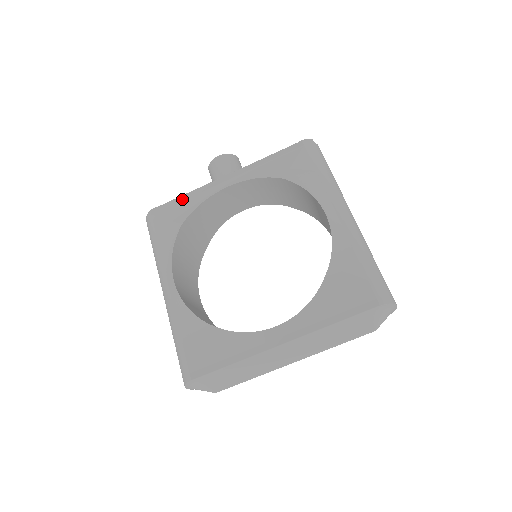
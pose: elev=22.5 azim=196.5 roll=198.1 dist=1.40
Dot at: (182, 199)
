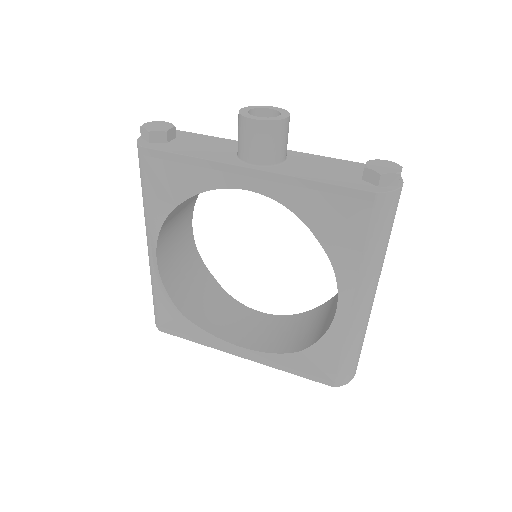
Dot at: (186, 162)
